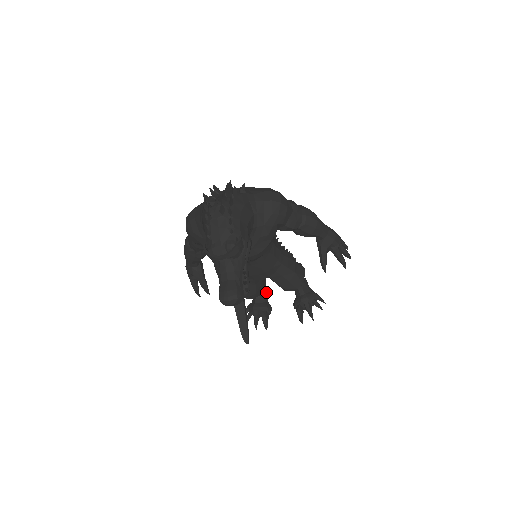
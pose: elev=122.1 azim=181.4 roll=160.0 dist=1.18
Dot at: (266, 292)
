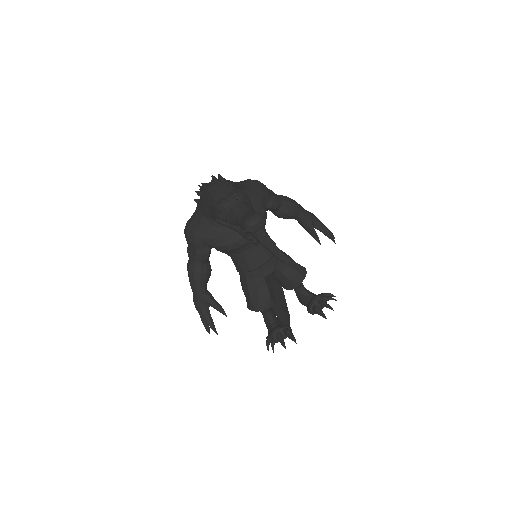
Dot at: (278, 319)
